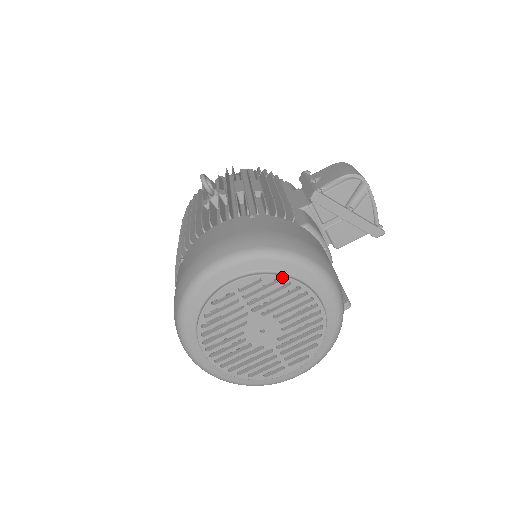
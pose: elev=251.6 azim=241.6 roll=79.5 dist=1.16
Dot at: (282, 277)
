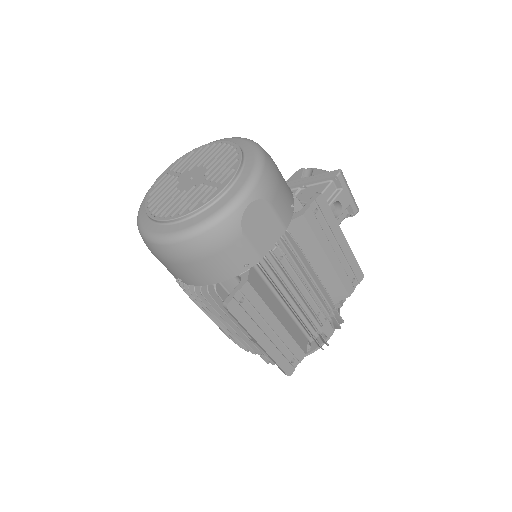
Dot at: (196, 149)
